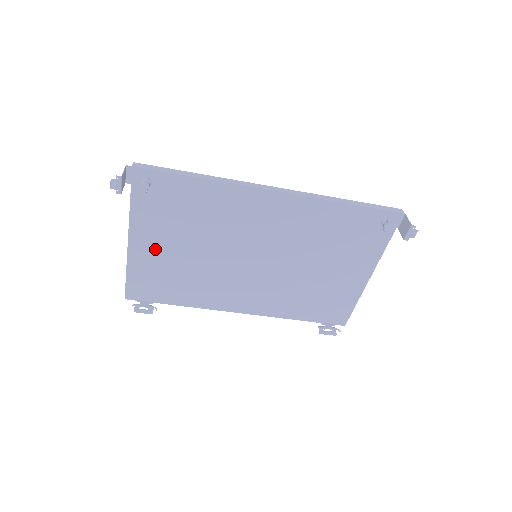
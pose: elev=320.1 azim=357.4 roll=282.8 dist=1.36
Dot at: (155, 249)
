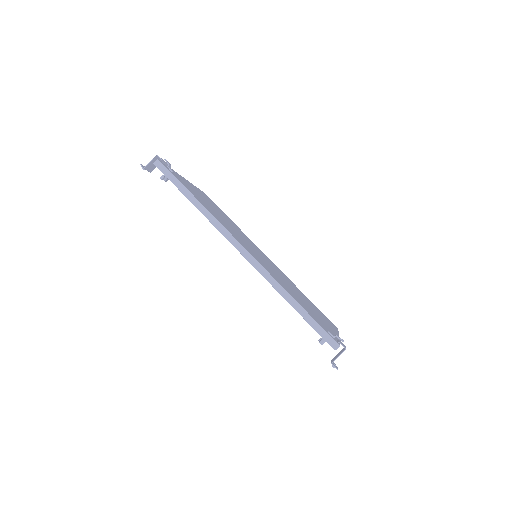
Dot at: occluded
